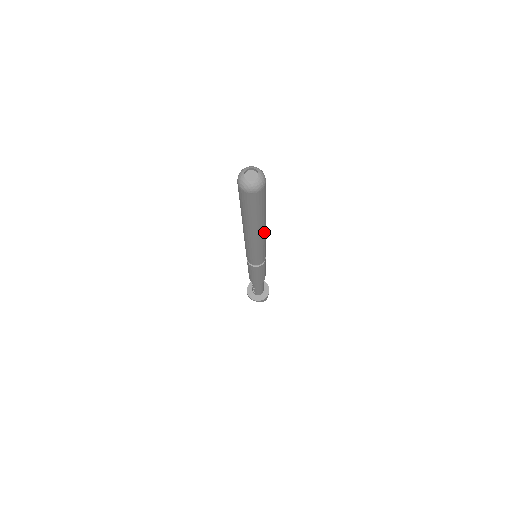
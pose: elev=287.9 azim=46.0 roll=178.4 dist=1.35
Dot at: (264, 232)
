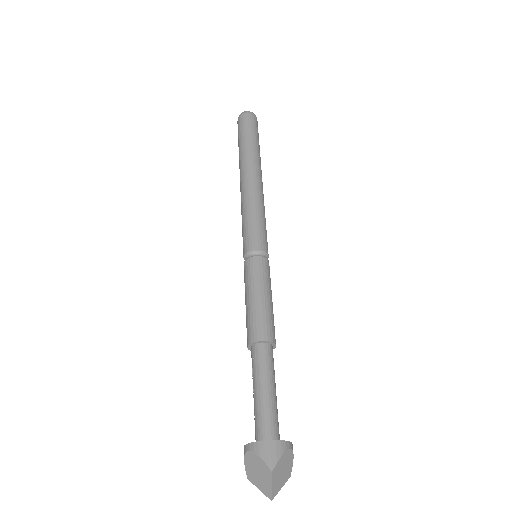
Dot at: (256, 178)
